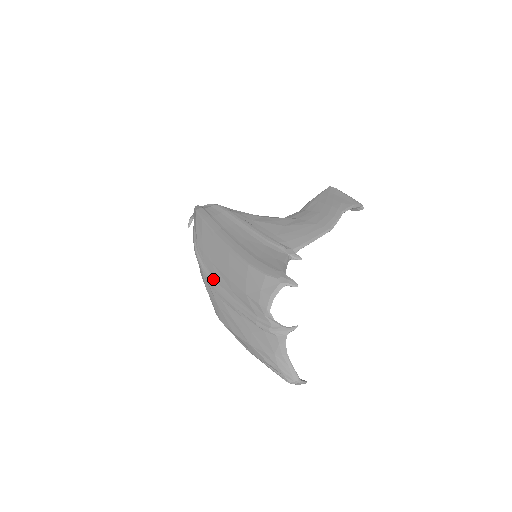
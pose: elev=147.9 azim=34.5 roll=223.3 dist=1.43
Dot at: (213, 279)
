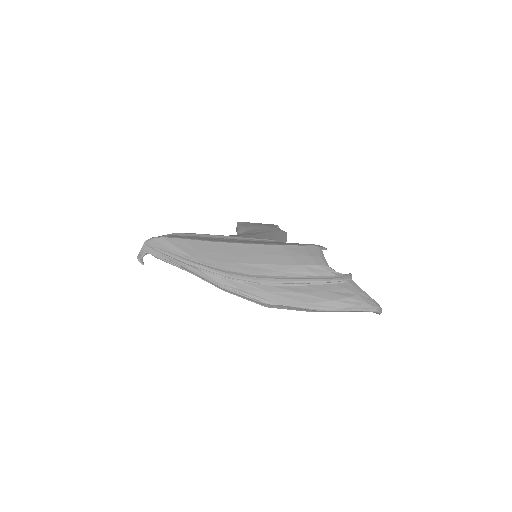
Dot at: (246, 274)
